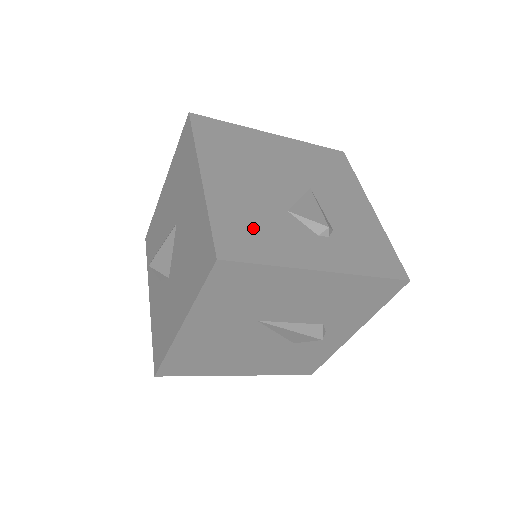
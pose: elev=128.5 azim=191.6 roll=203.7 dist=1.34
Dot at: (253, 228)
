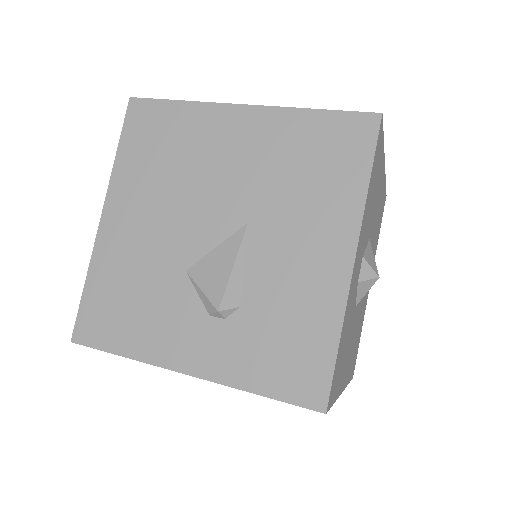
Dot at: (126, 300)
